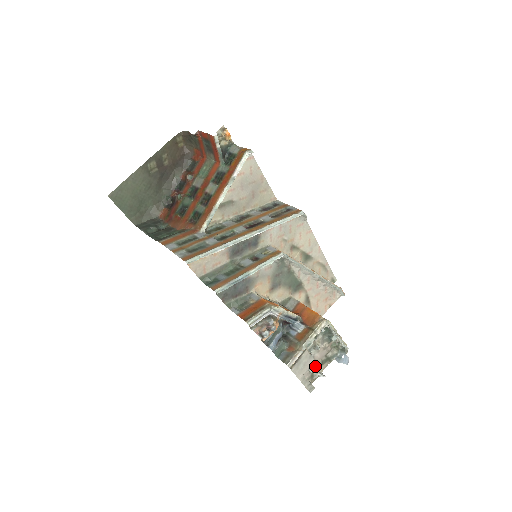
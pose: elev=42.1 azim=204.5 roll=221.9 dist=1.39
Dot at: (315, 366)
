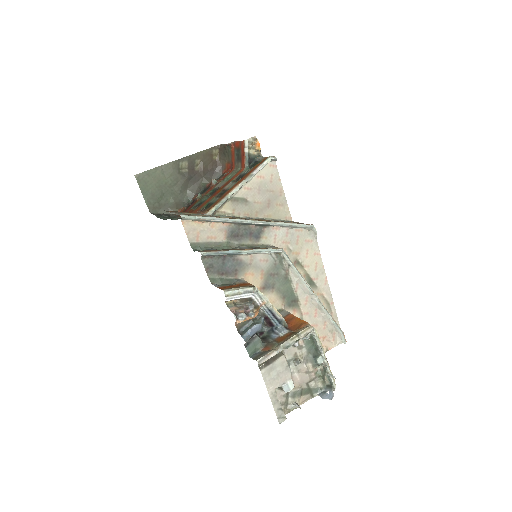
Dot at: (291, 385)
